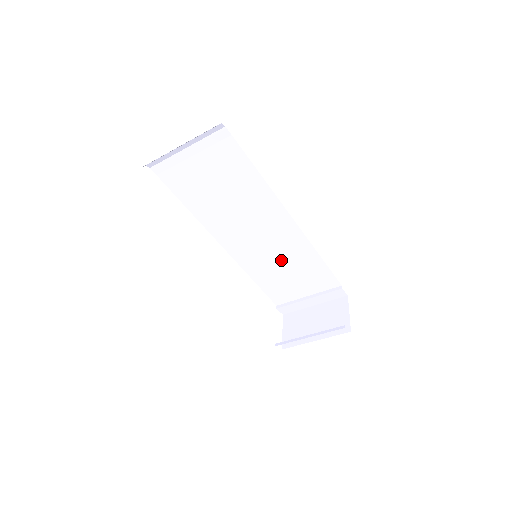
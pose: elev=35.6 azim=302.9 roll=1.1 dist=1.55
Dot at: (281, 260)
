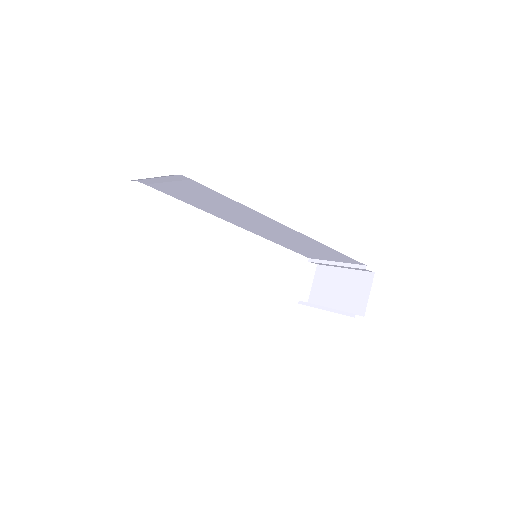
Dot at: (296, 242)
